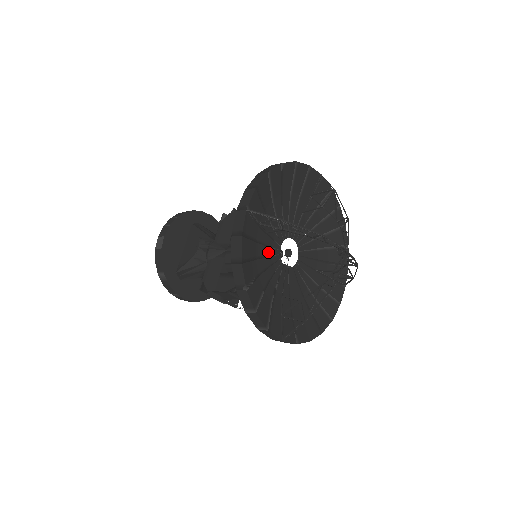
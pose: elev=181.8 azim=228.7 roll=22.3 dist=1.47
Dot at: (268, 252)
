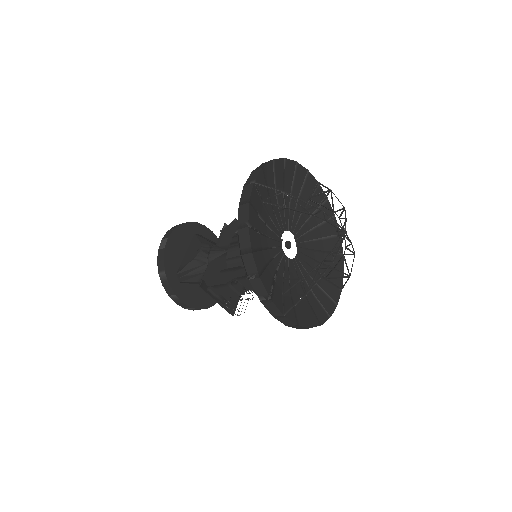
Dot at: (270, 234)
